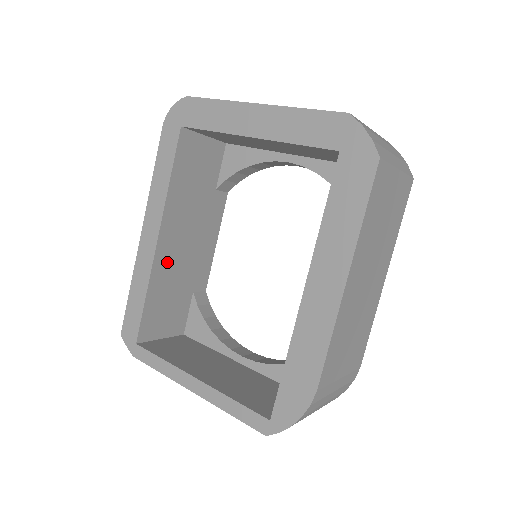
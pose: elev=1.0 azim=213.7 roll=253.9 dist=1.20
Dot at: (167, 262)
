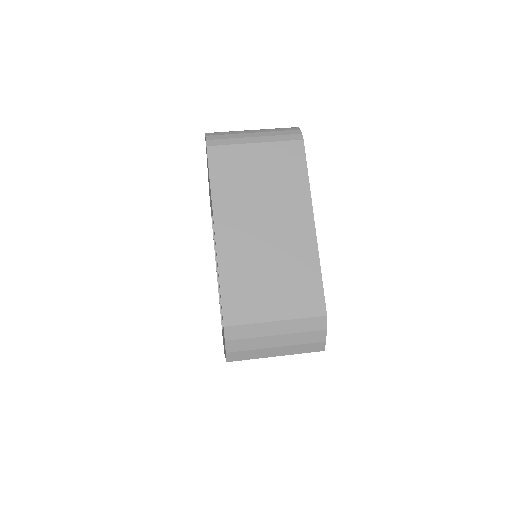
Dot at: occluded
